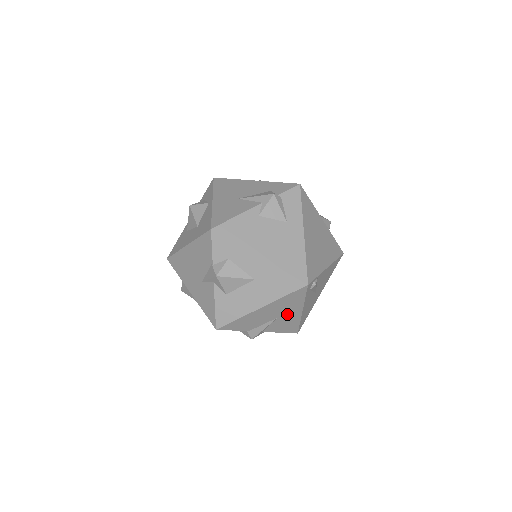
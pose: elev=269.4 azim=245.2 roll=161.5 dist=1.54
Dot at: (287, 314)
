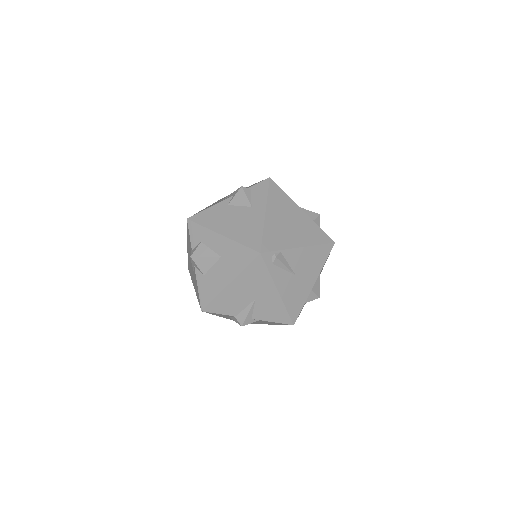
Dot at: (263, 294)
